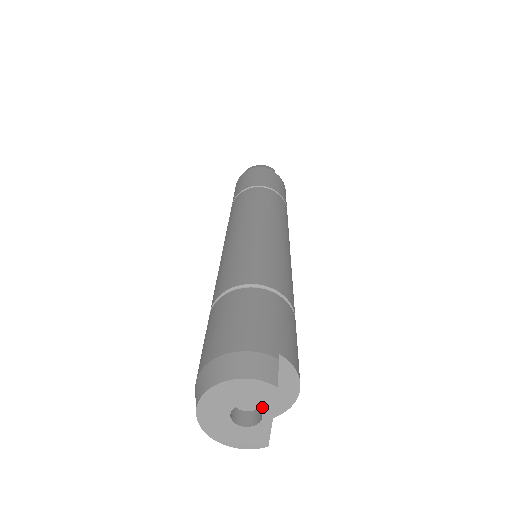
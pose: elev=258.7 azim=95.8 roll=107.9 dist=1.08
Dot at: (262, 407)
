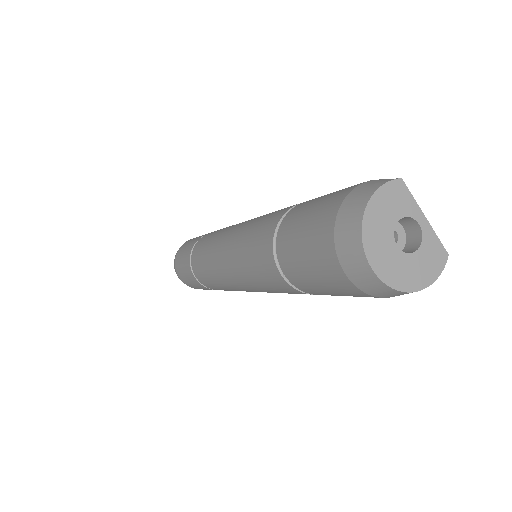
Dot at: (409, 213)
